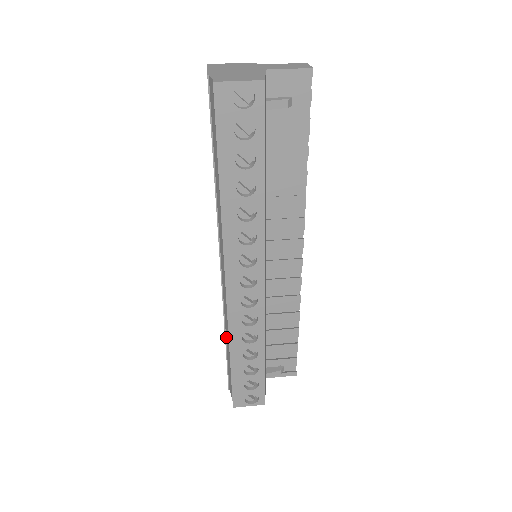
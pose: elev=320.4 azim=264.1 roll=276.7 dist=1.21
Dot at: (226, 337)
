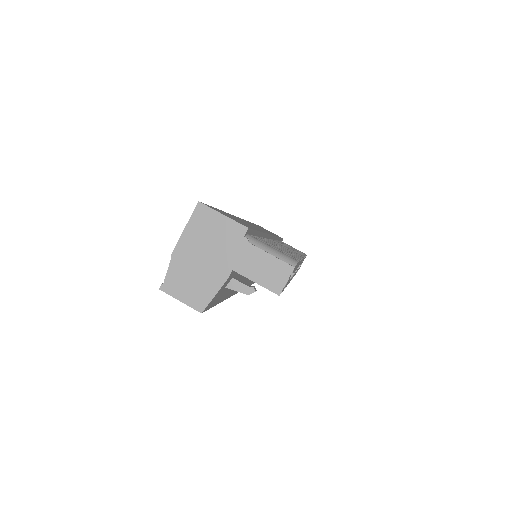
Dot at: occluded
